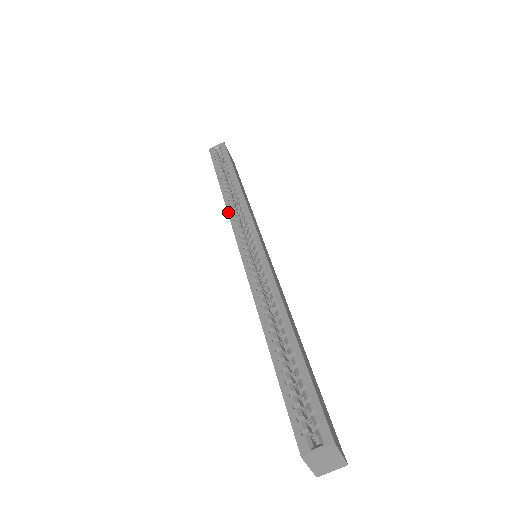
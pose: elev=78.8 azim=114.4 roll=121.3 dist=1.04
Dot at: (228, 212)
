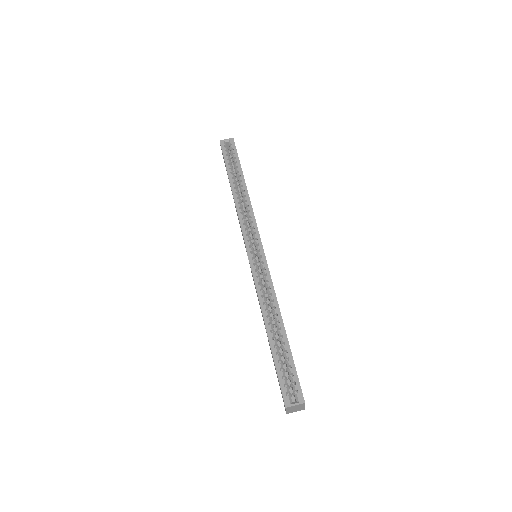
Dot at: (238, 215)
